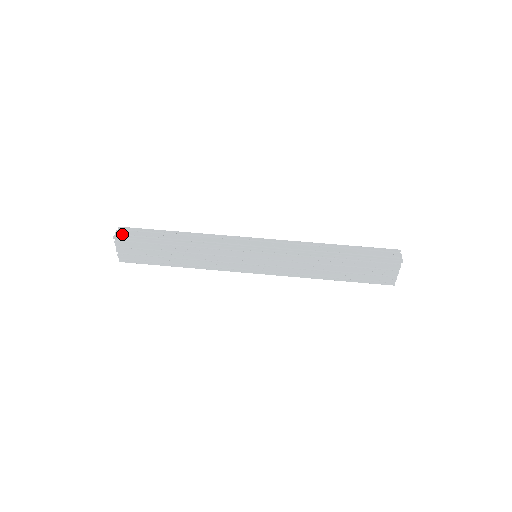
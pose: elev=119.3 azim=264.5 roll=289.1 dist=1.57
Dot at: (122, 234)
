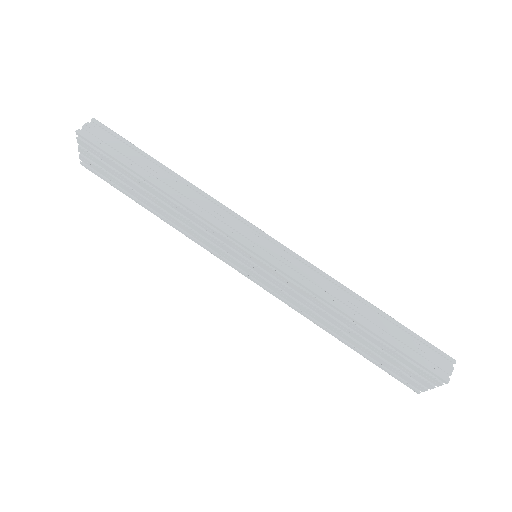
Dot at: (90, 133)
